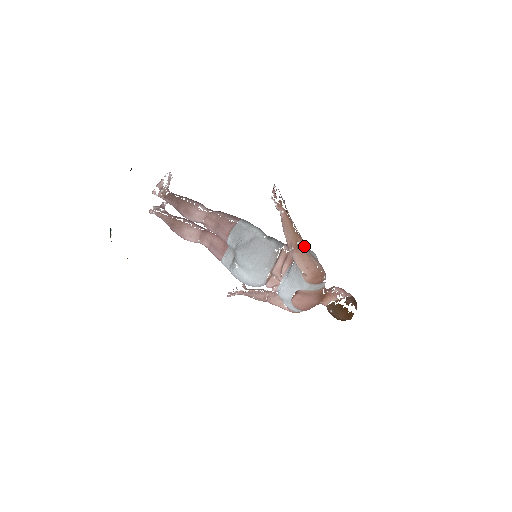
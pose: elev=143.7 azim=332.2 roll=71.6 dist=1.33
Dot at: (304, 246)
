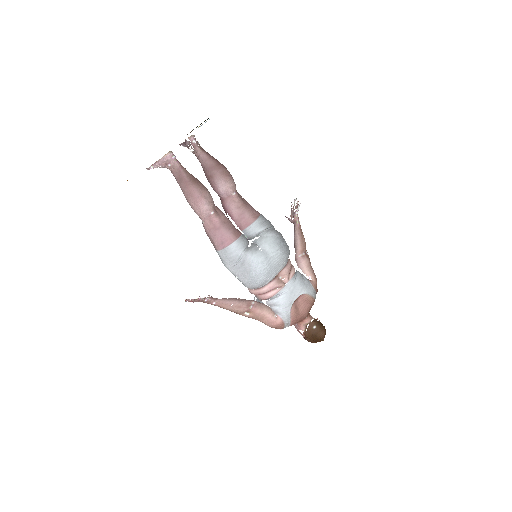
Dot at: (308, 257)
